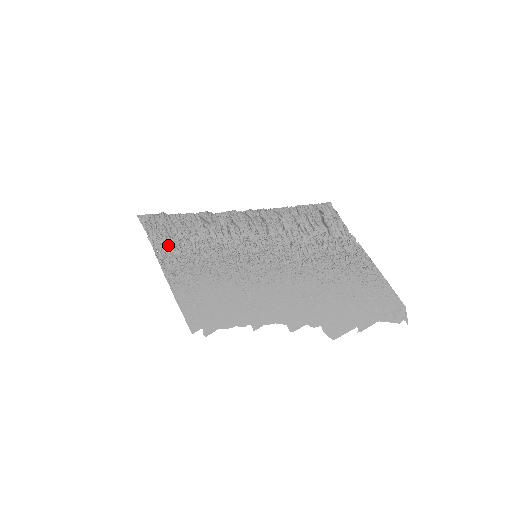
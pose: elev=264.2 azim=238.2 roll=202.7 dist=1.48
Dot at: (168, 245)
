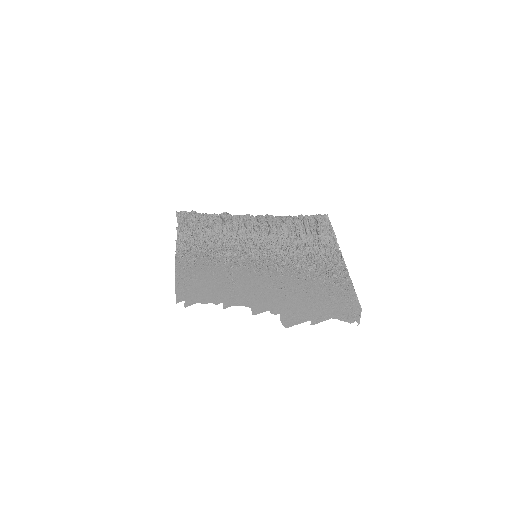
Dot at: (189, 235)
